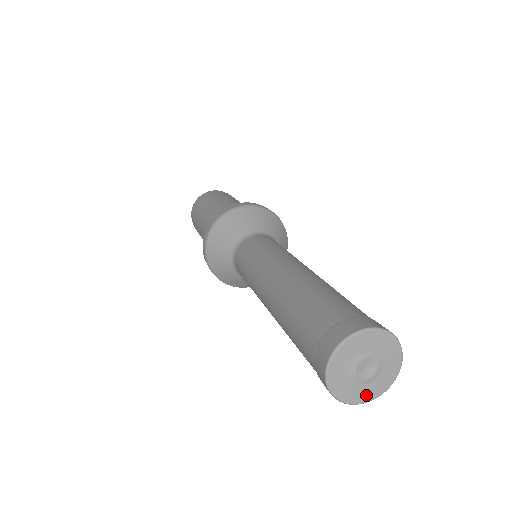
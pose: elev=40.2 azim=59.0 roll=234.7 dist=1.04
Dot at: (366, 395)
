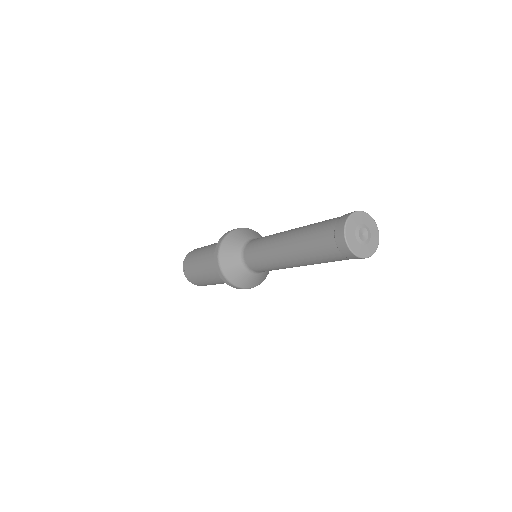
Dot at: (367, 252)
